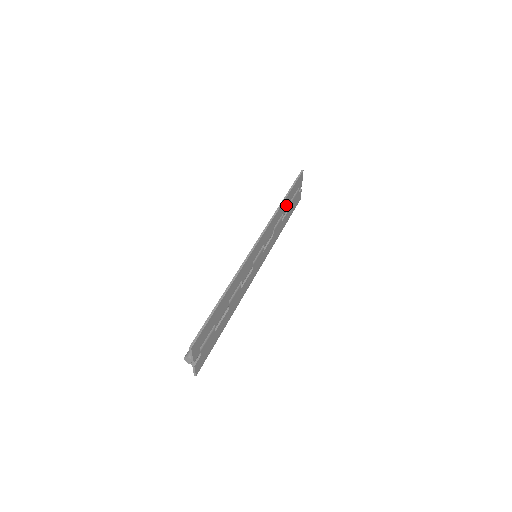
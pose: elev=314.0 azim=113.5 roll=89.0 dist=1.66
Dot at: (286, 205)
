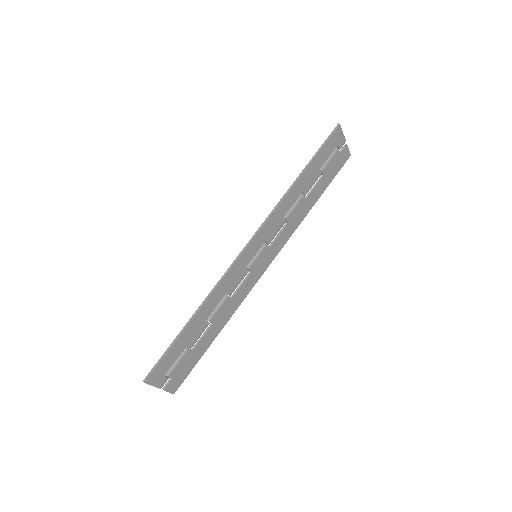
Dot at: (308, 180)
